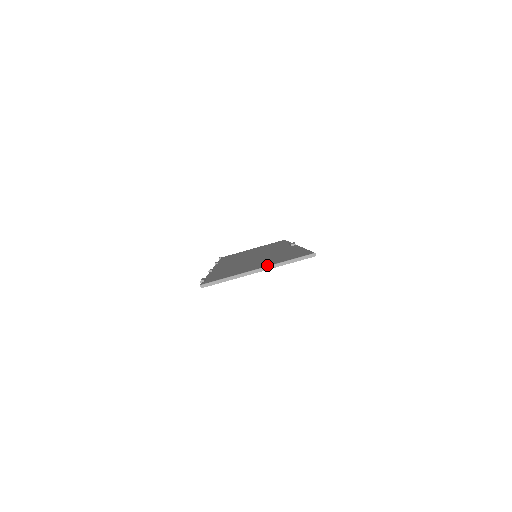
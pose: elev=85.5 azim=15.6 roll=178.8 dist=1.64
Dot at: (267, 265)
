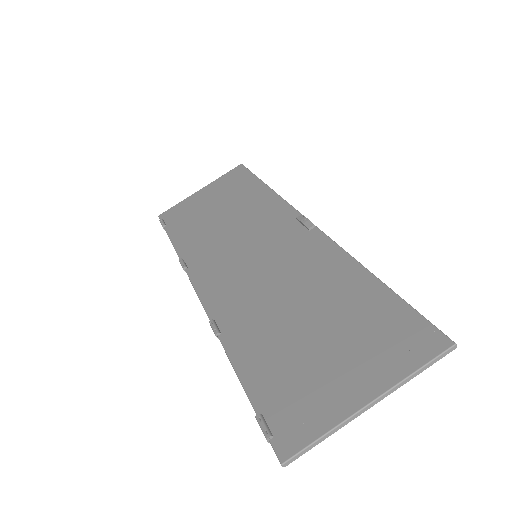
Dot at: (380, 386)
